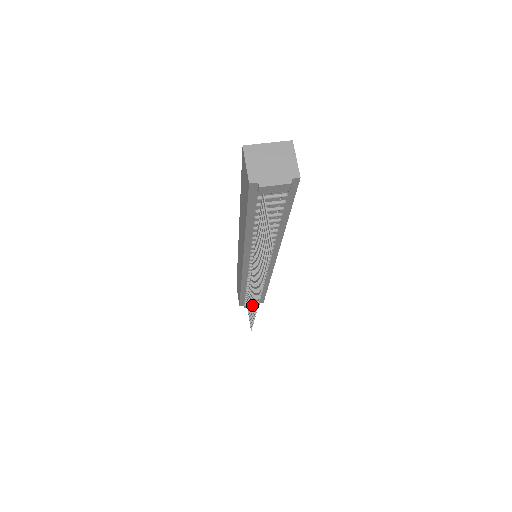
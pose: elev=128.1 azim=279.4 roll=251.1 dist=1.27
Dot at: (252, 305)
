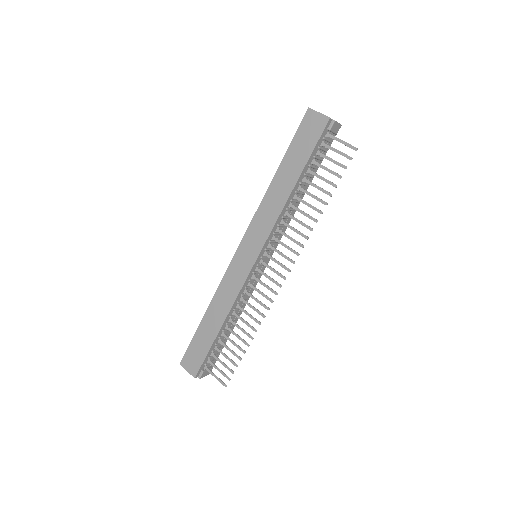
Dot at: (248, 323)
